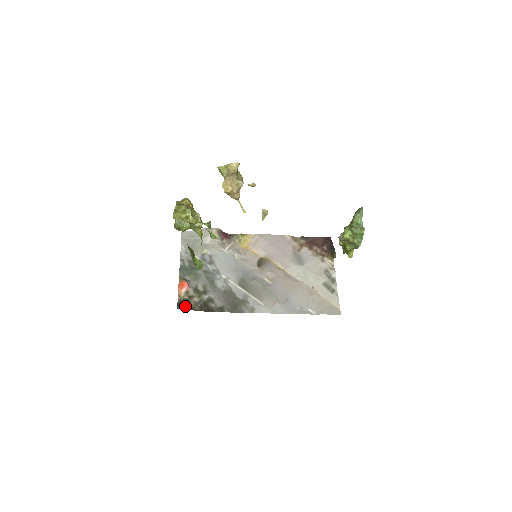
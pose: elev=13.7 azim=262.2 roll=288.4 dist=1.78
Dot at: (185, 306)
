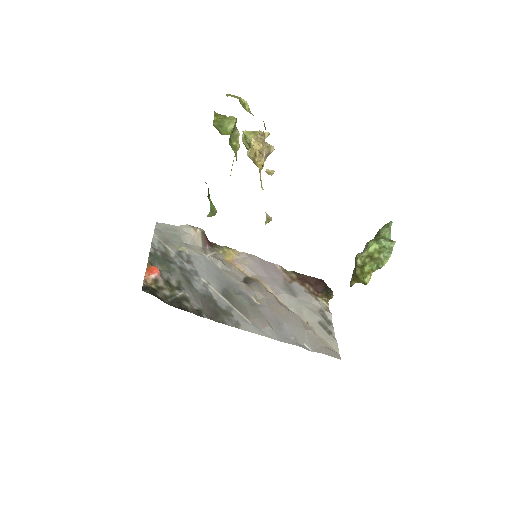
Dot at: (153, 292)
